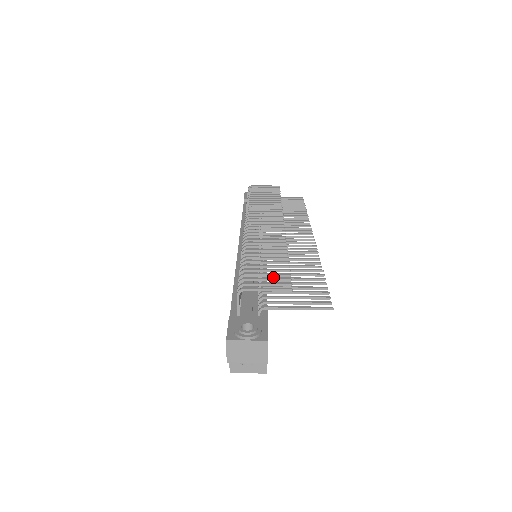
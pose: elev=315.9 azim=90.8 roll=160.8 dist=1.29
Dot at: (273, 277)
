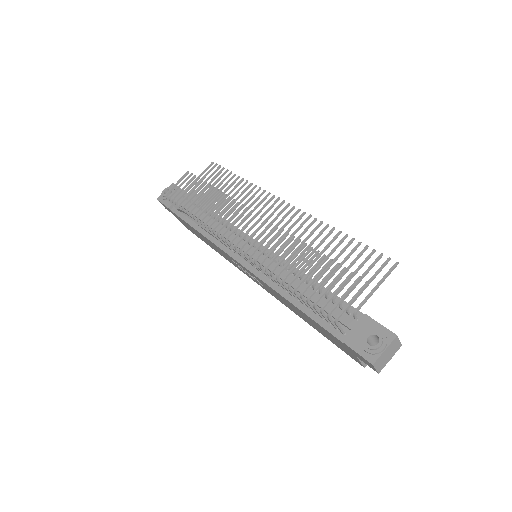
Dot at: (320, 275)
